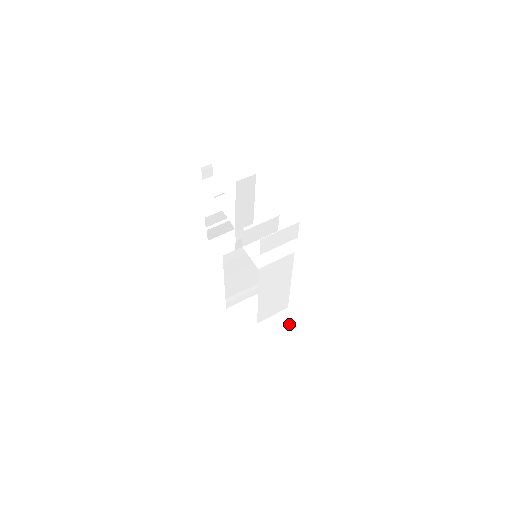
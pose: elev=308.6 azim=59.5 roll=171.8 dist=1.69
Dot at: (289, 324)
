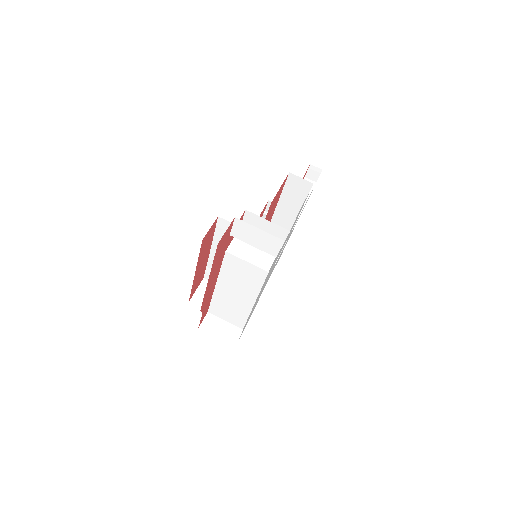
Dot at: (227, 340)
